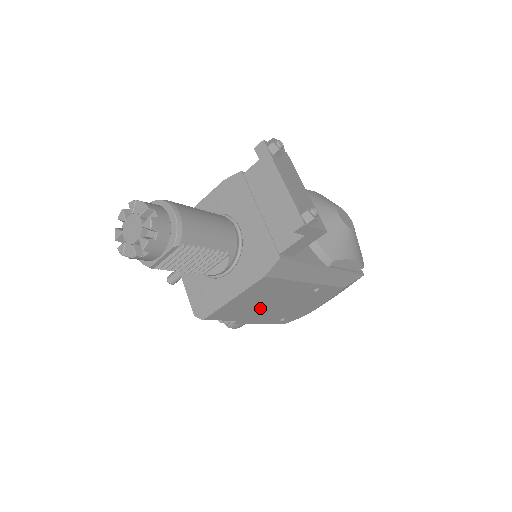
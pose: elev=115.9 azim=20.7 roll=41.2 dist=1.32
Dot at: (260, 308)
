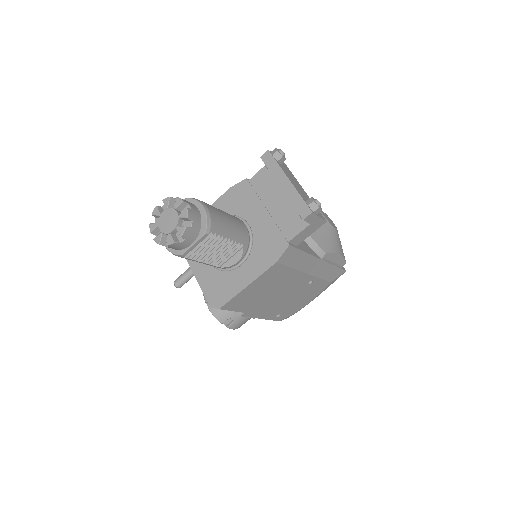
Dot at: (264, 300)
